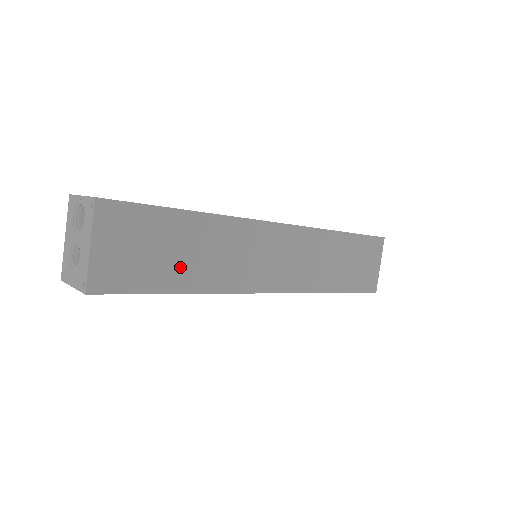
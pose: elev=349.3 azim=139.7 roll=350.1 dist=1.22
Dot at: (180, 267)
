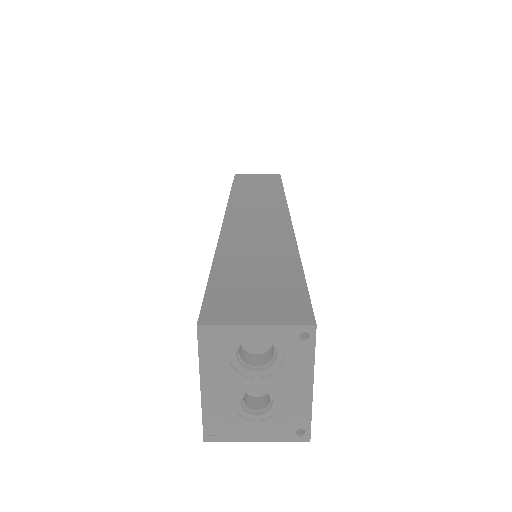
Dot at: occluded
